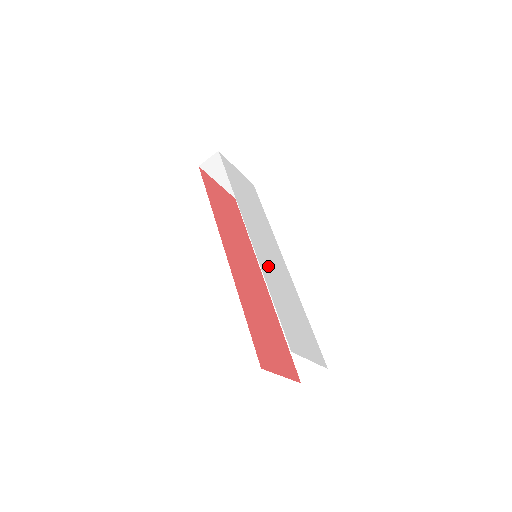
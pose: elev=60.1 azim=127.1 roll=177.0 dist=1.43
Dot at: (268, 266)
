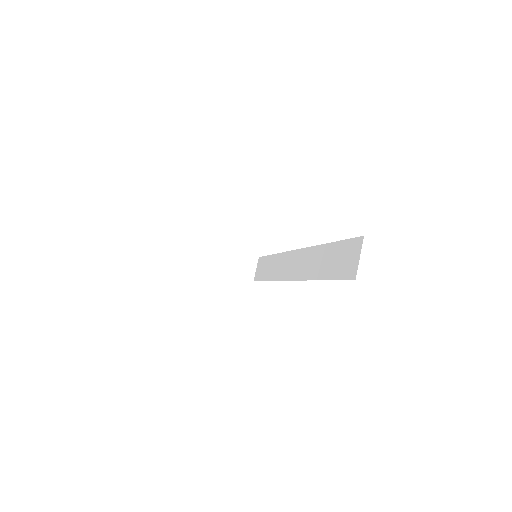
Dot at: occluded
